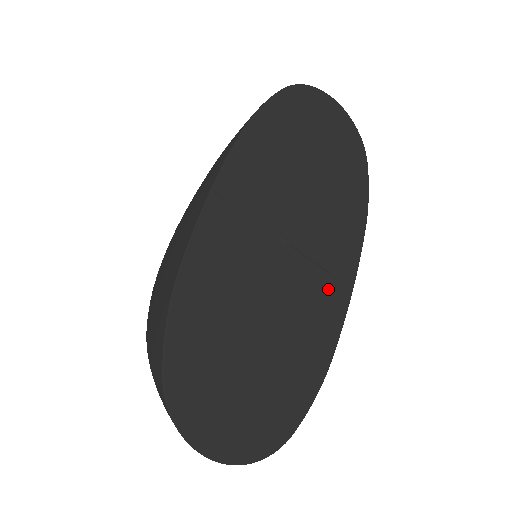
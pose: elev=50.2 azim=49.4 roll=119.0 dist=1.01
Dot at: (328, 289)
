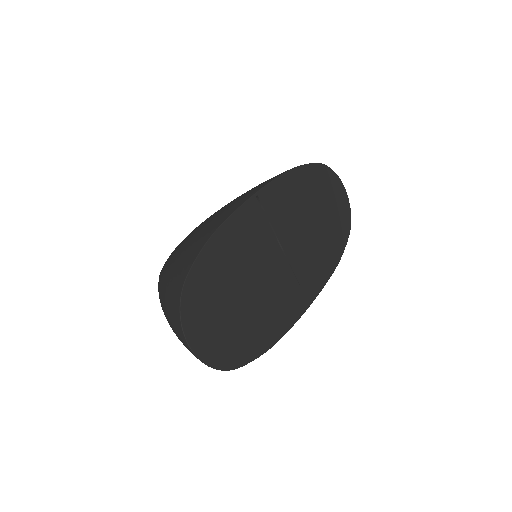
Dot at: (295, 295)
